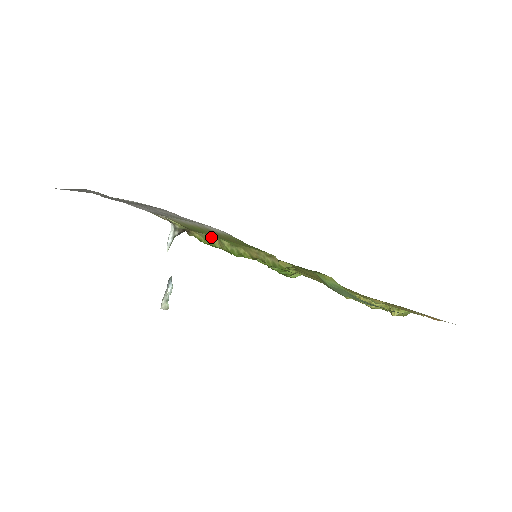
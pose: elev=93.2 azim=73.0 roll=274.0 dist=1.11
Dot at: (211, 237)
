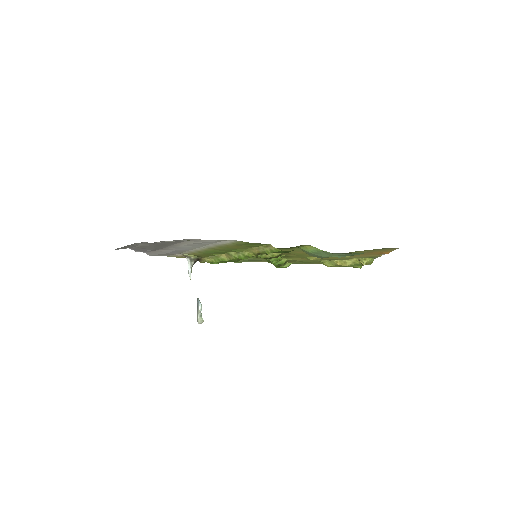
Dot at: (220, 255)
